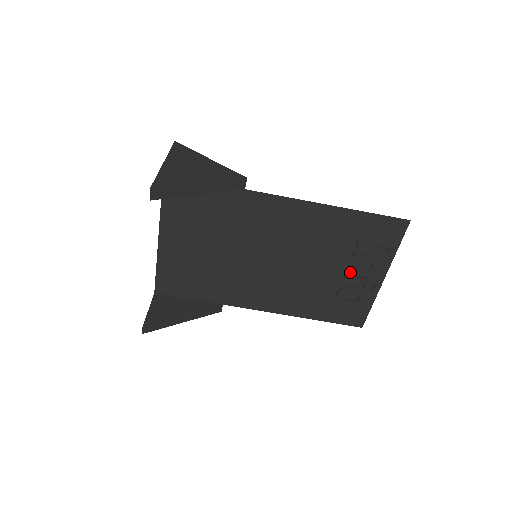
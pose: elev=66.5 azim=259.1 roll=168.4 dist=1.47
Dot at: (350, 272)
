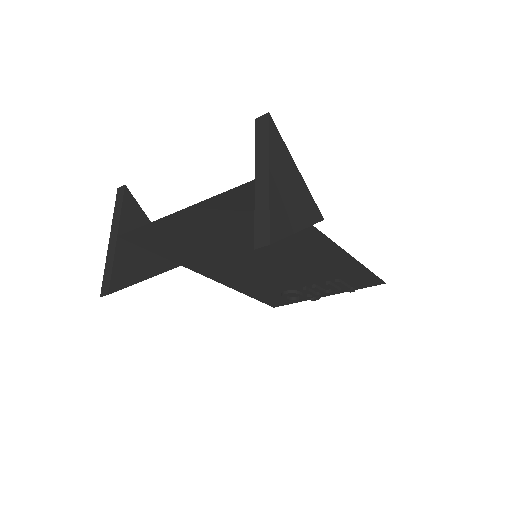
Dot at: (310, 287)
